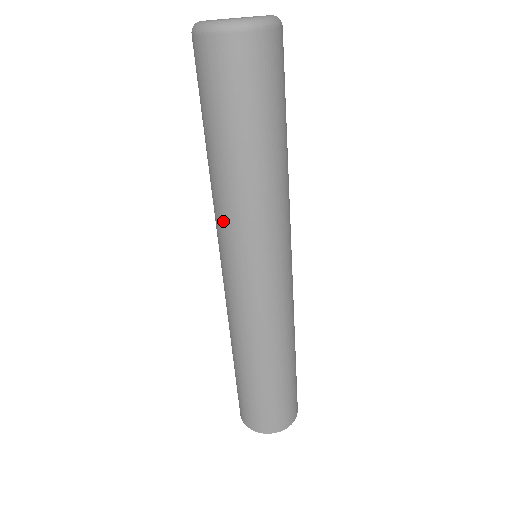
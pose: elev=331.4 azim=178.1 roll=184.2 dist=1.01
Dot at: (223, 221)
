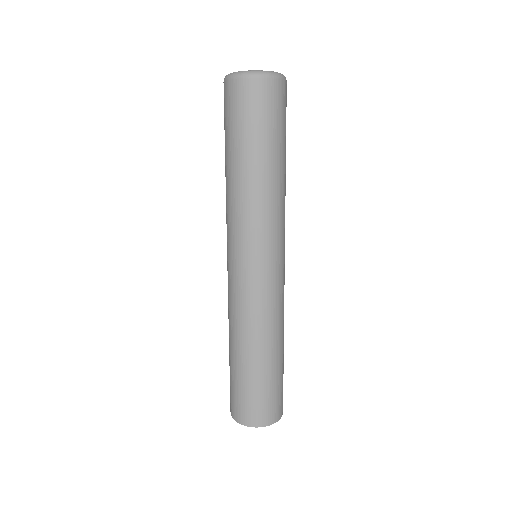
Dot at: (260, 220)
